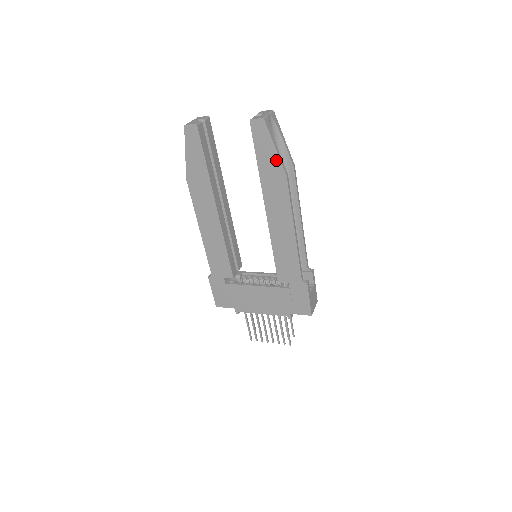
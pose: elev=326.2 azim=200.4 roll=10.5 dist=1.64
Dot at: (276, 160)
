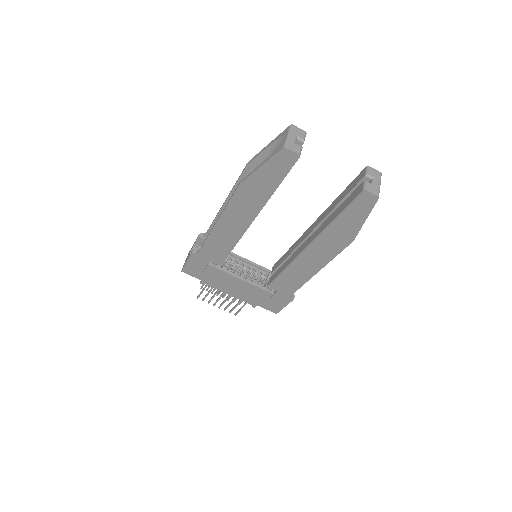
Dot at: (356, 227)
